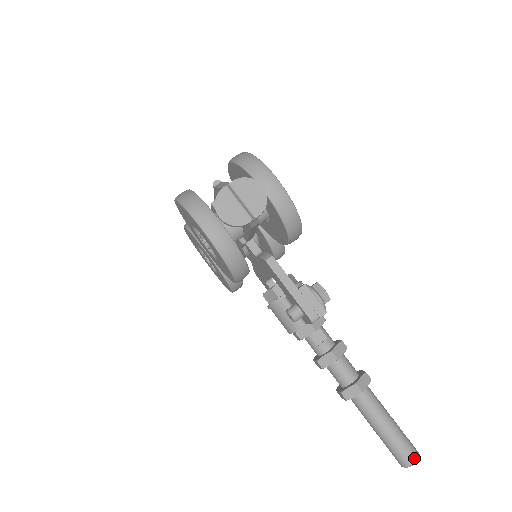
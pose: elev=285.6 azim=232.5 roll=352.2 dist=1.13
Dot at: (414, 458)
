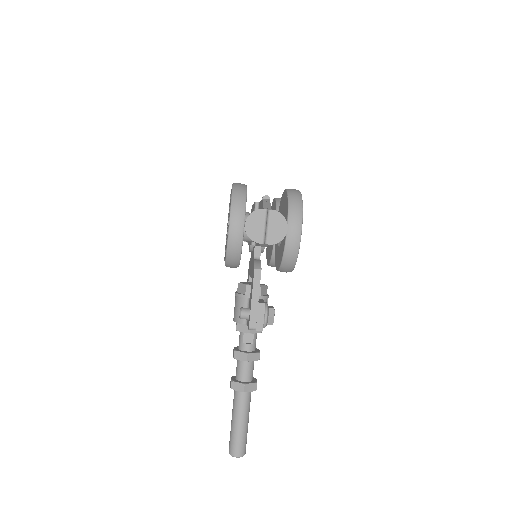
Dot at: (239, 454)
